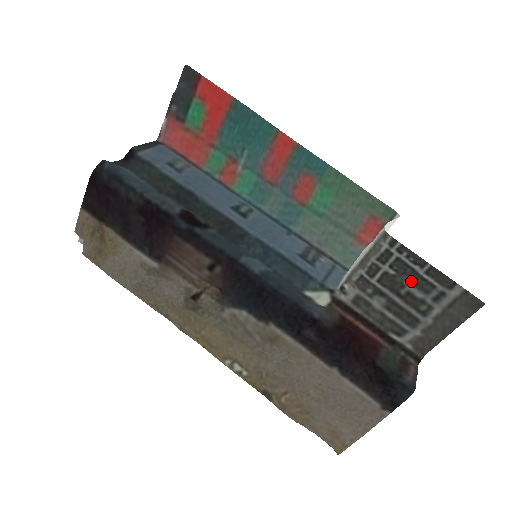
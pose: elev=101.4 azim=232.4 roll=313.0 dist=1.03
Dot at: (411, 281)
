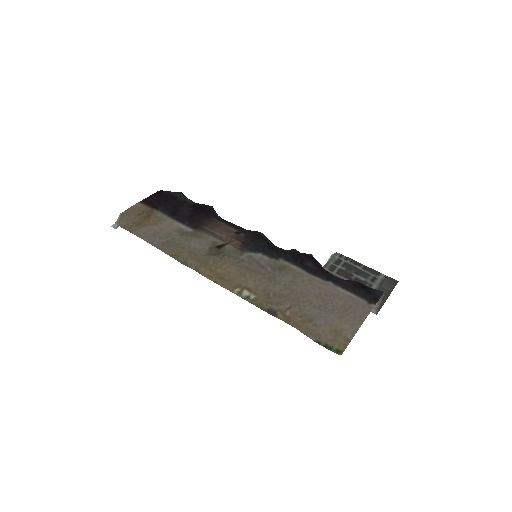
Dot at: (356, 272)
